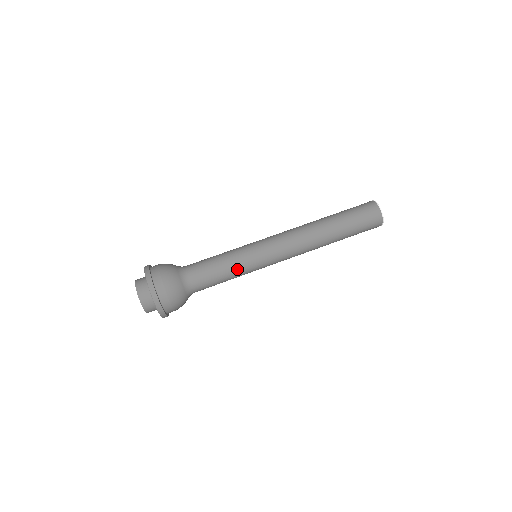
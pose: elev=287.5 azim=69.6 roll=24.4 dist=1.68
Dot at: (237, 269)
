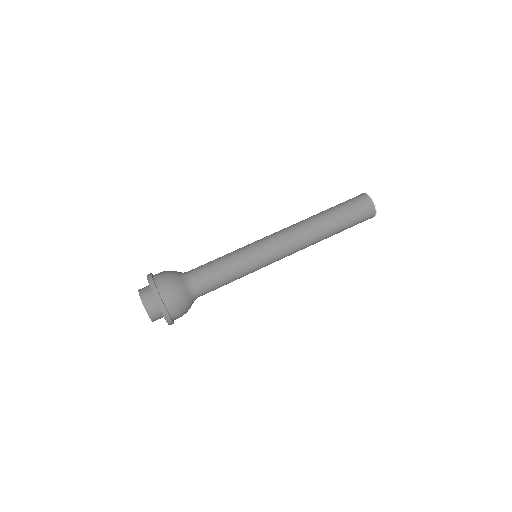
Dot at: (235, 261)
